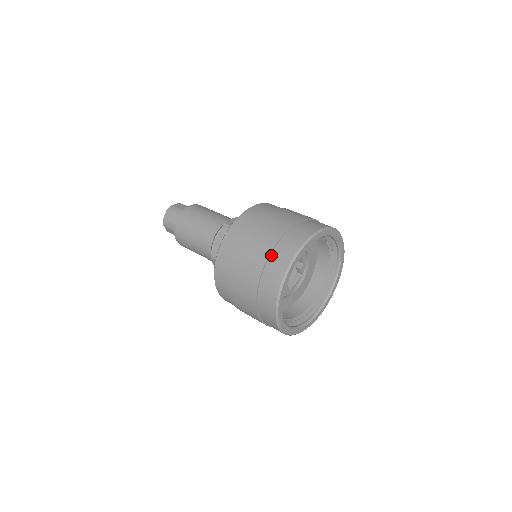
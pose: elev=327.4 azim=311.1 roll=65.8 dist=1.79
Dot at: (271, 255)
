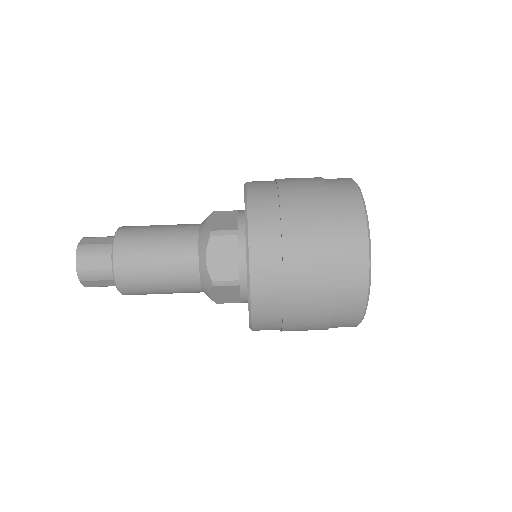
Dot at: (336, 238)
